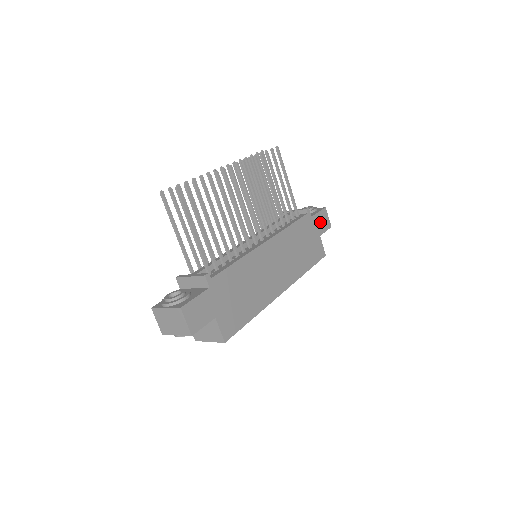
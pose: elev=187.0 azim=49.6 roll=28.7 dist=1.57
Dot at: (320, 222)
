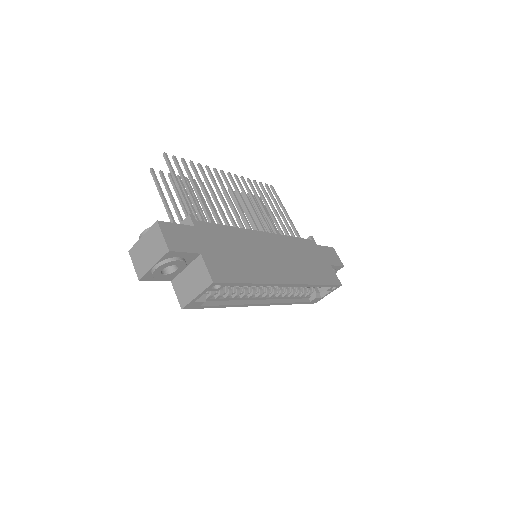
Dot at: (329, 255)
